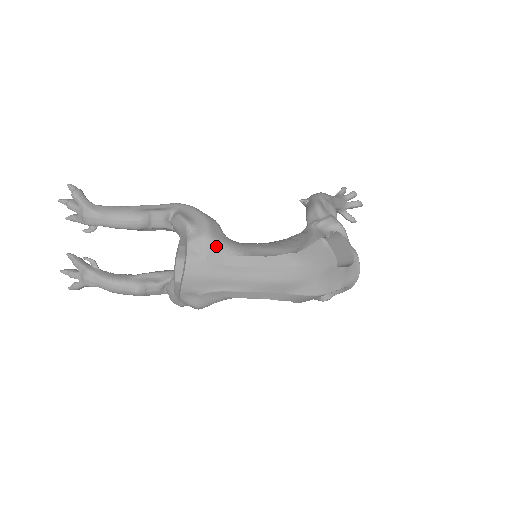
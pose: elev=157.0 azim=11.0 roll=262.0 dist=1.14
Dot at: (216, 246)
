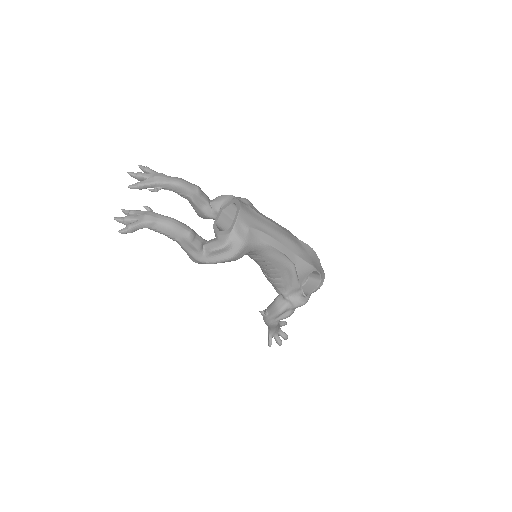
Dot at: (253, 206)
